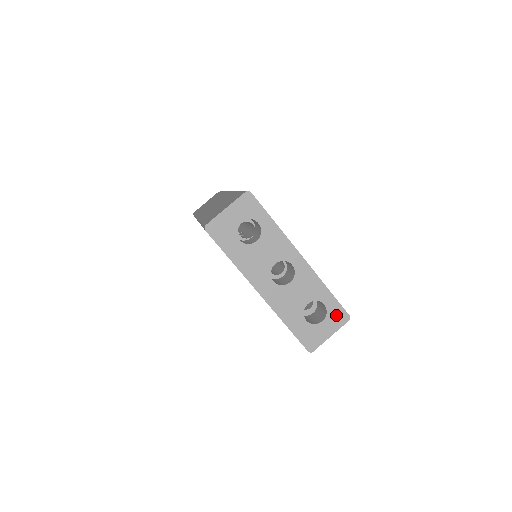
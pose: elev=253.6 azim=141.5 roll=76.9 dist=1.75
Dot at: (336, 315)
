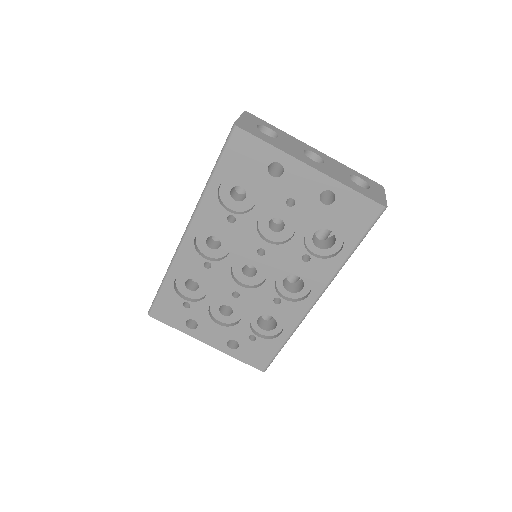
Dot at: (373, 184)
